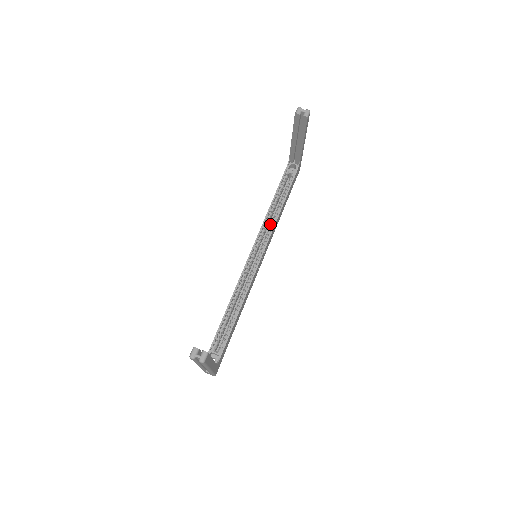
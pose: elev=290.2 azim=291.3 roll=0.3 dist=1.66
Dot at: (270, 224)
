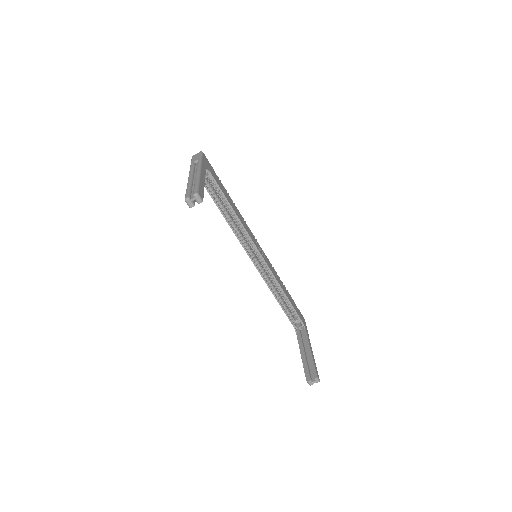
Dot at: occluded
